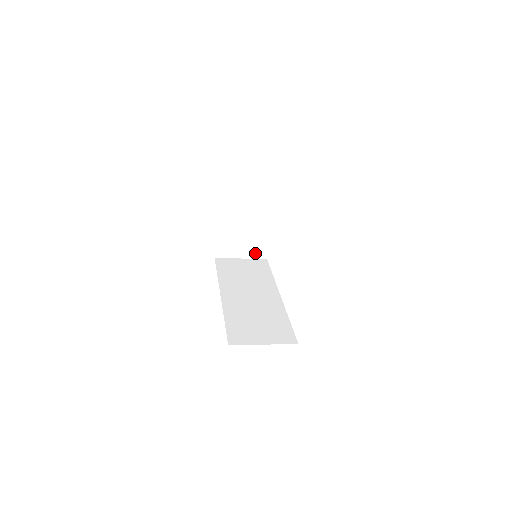
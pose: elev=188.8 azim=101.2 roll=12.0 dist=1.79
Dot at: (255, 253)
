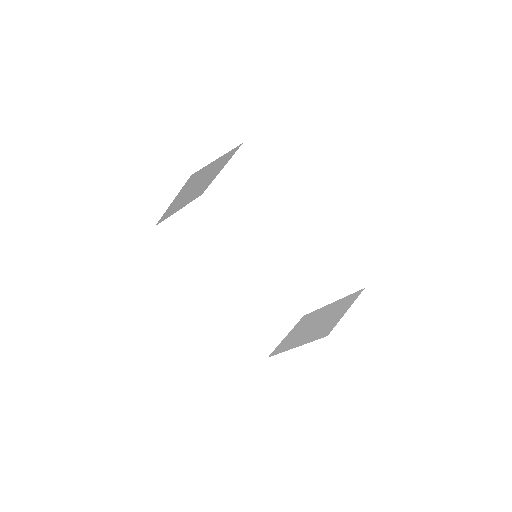
Dot at: (193, 198)
